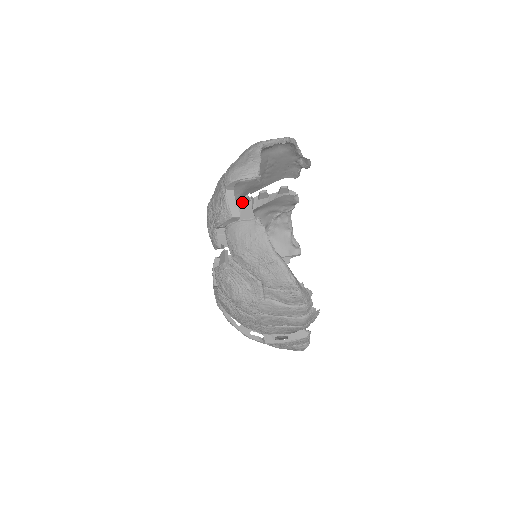
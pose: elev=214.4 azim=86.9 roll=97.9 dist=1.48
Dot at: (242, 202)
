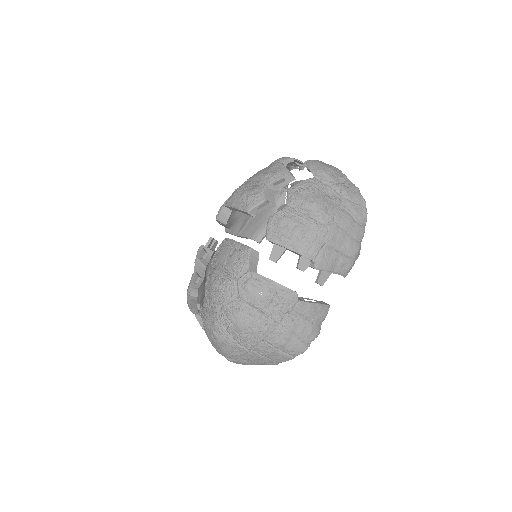
Dot at: (213, 243)
